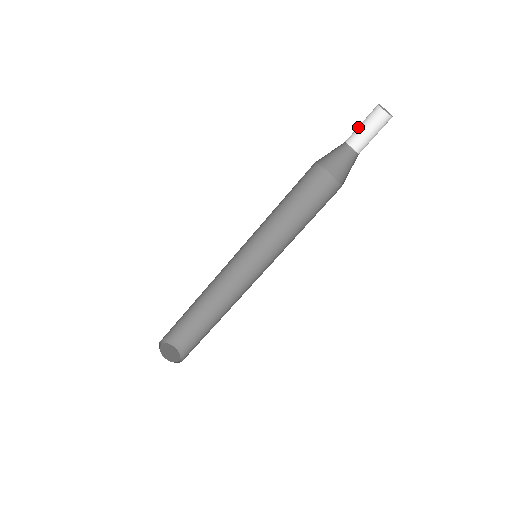
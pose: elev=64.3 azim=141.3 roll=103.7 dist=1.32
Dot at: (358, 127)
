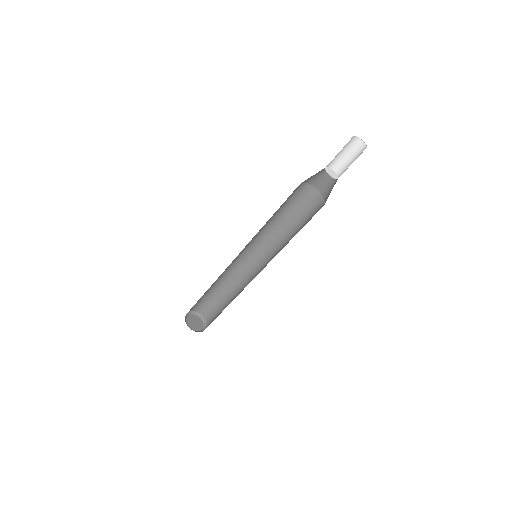
Dot at: (336, 155)
